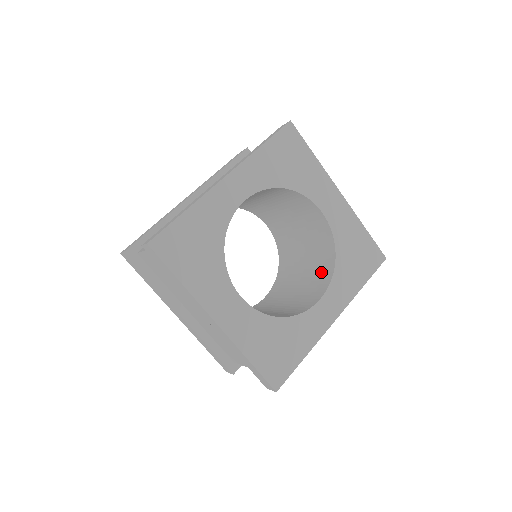
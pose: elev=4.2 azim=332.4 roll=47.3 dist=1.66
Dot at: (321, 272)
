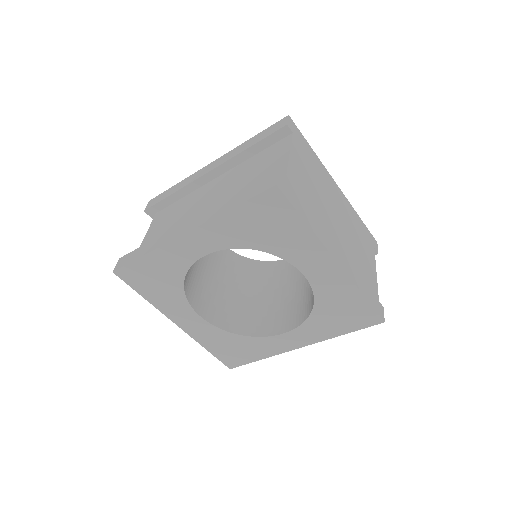
Dot at: (307, 303)
